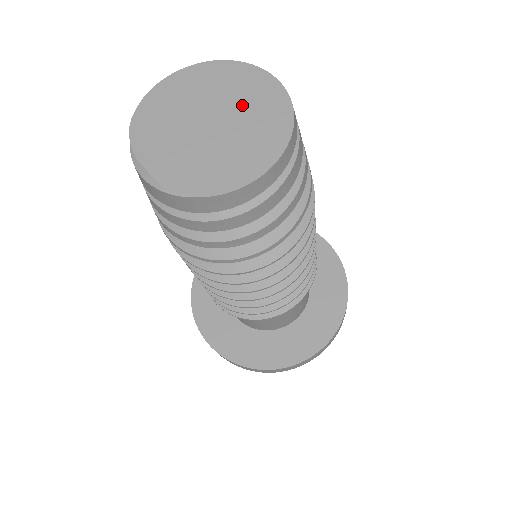
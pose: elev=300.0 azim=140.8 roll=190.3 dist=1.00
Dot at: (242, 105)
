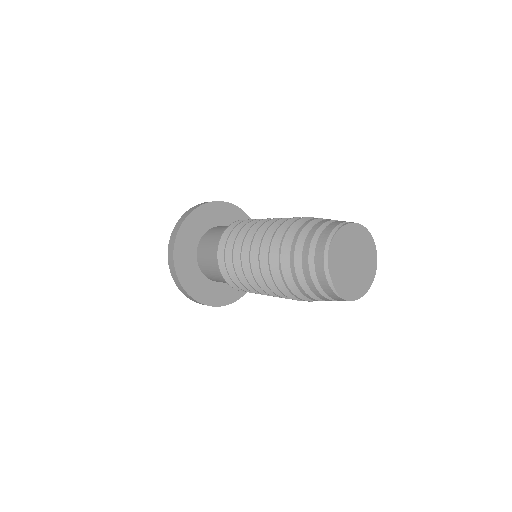
Dot at: (364, 256)
